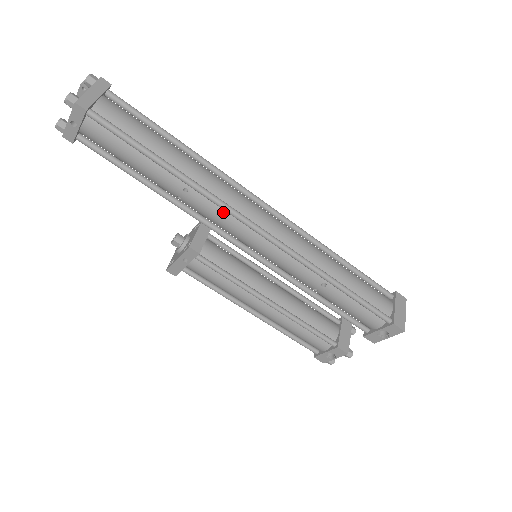
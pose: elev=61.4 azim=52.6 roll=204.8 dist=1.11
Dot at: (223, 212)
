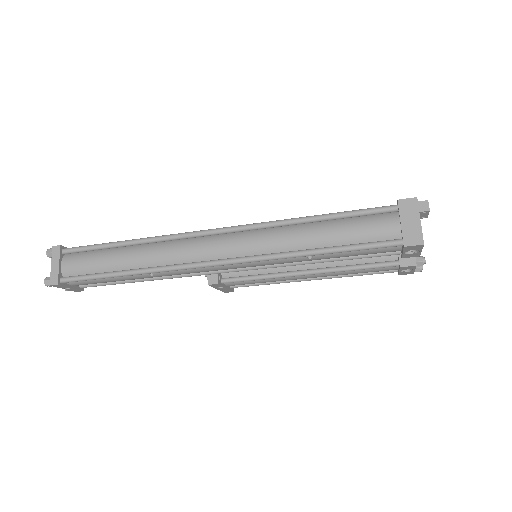
Dot at: (185, 269)
